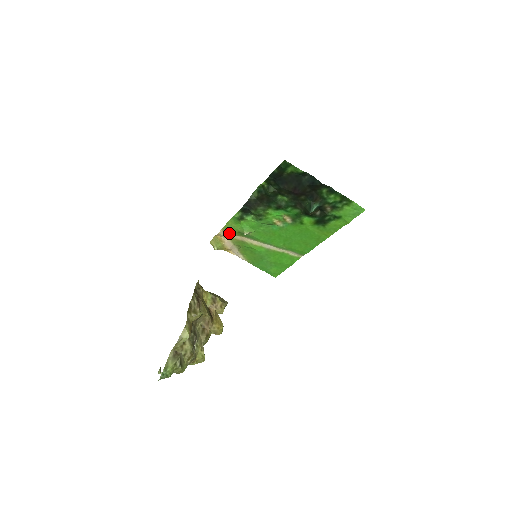
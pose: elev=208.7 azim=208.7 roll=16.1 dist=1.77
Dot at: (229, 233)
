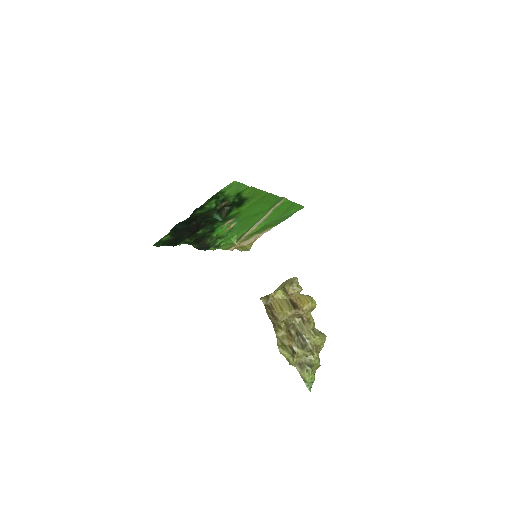
Dot at: occluded
